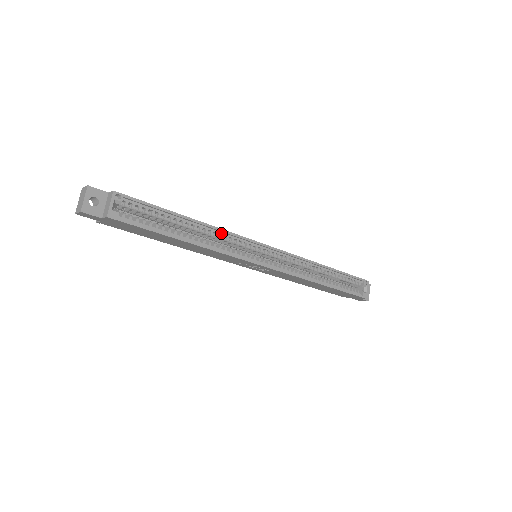
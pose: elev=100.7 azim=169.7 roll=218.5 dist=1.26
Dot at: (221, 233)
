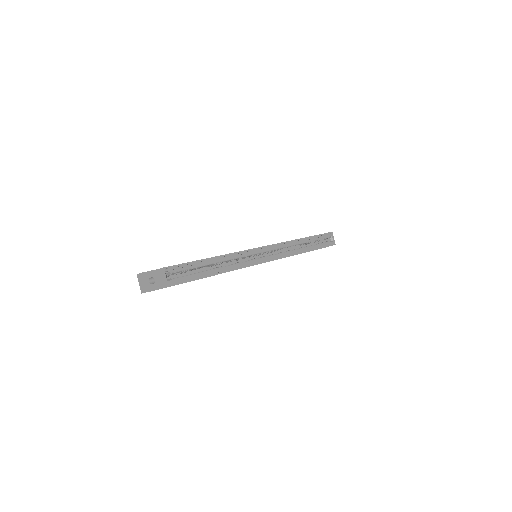
Dot at: (232, 256)
